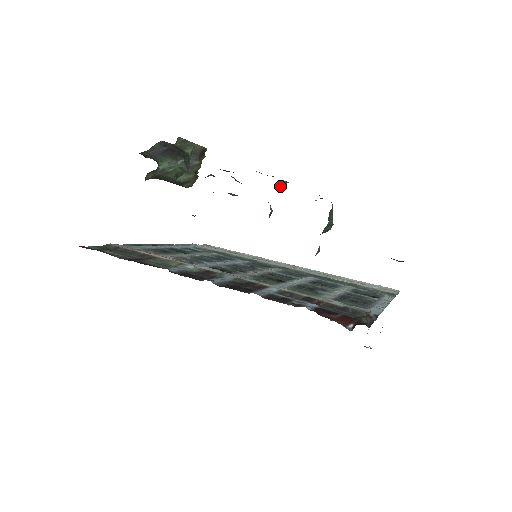
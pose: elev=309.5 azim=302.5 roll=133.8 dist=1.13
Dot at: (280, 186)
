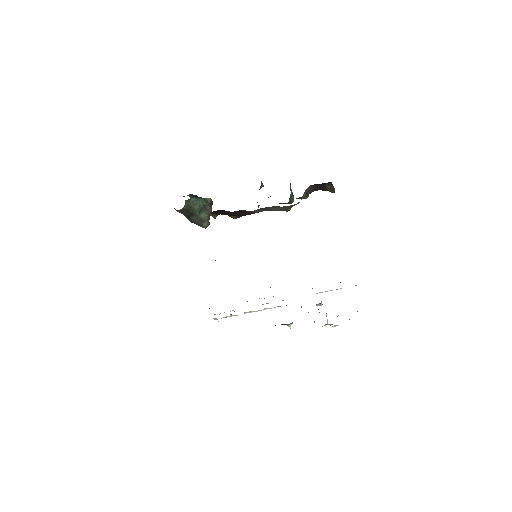
Dot at: (260, 186)
